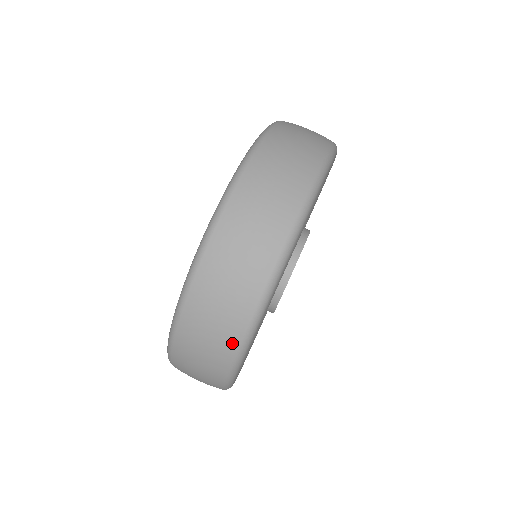
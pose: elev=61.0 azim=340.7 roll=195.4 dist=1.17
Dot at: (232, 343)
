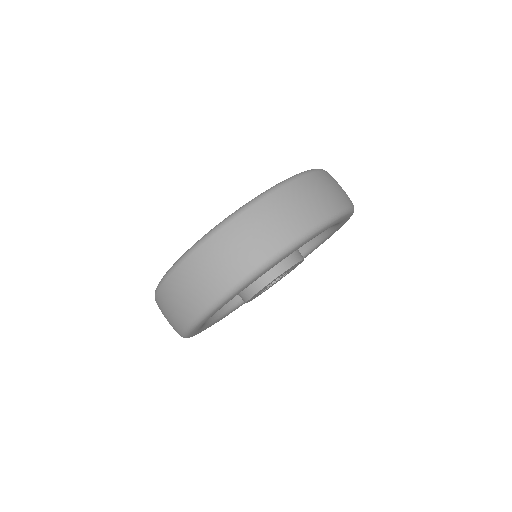
Dot at: (177, 330)
